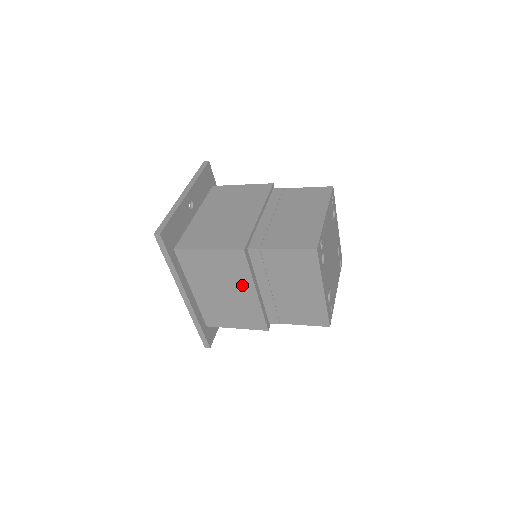
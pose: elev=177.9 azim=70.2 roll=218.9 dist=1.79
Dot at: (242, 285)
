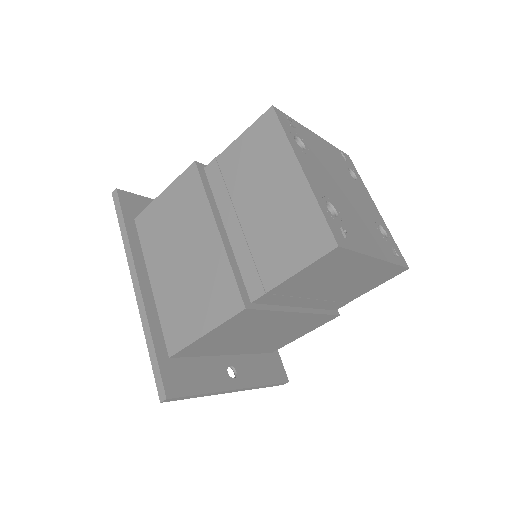
Dot at: (200, 226)
